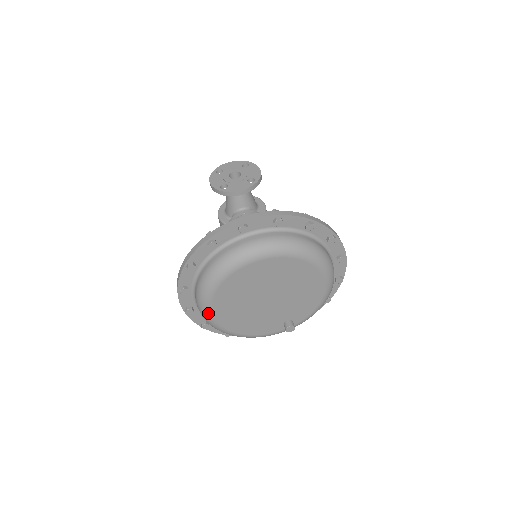
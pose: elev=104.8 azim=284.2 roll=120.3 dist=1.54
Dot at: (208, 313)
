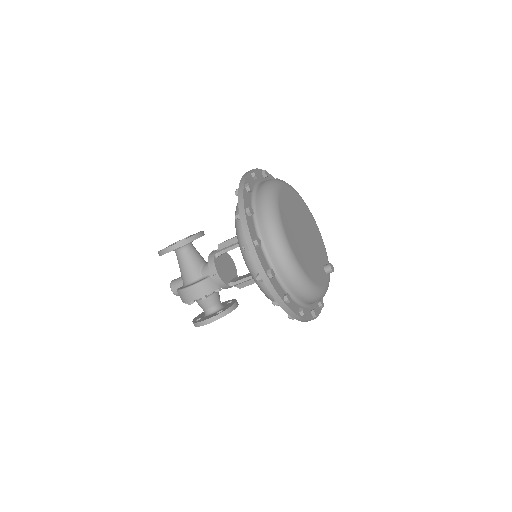
Dot at: (289, 250)
